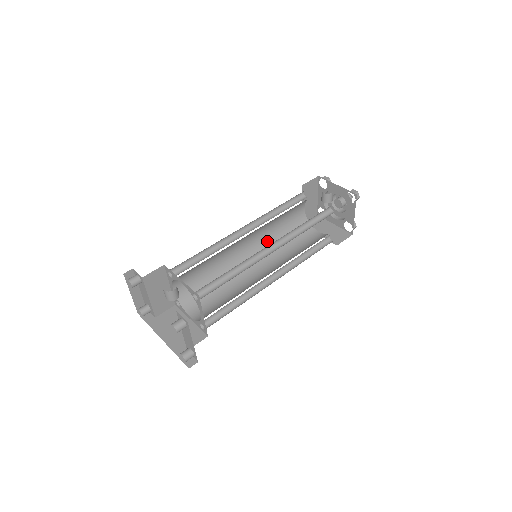
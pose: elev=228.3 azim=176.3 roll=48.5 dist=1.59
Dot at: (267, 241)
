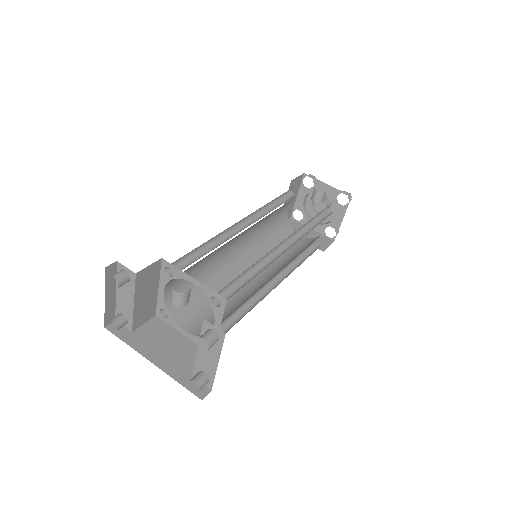
Dot at: (255, 241)
